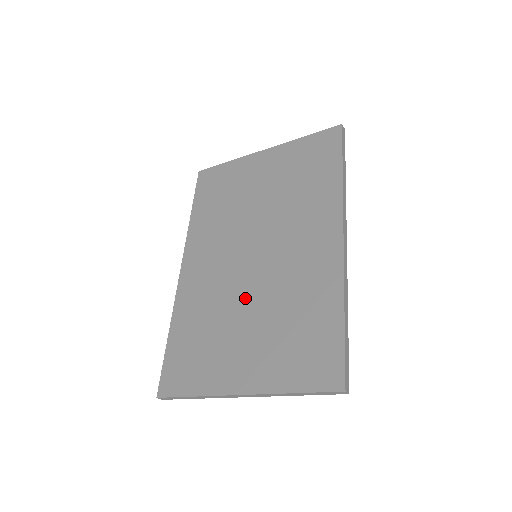
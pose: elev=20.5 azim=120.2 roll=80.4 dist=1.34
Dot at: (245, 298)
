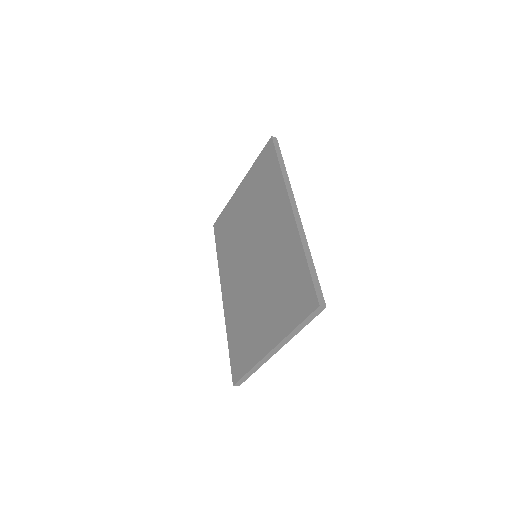
Dot at: (256, 287)
